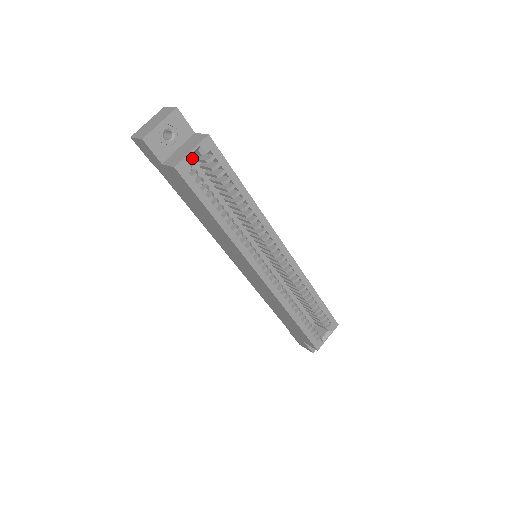
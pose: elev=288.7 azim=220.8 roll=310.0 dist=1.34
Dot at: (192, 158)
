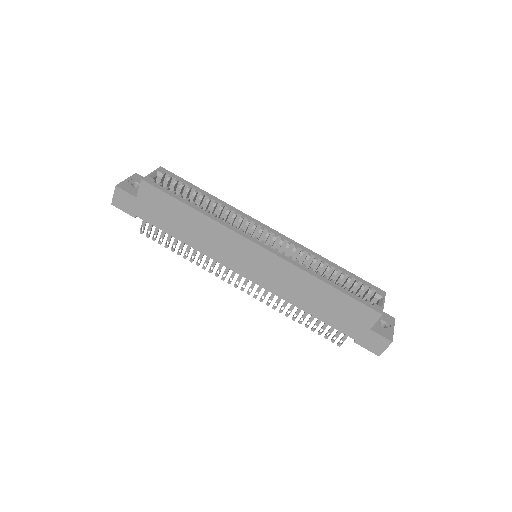
Dot at: occluded
